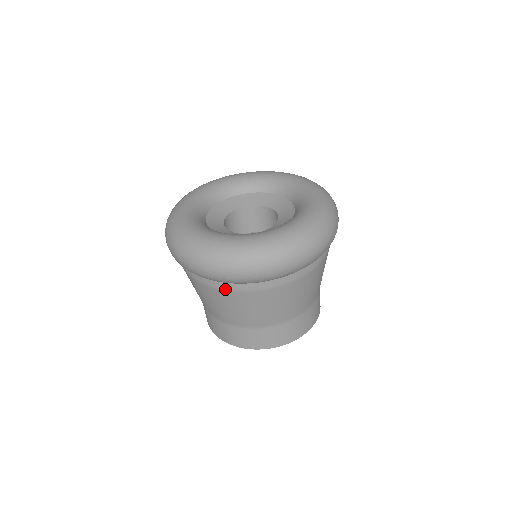
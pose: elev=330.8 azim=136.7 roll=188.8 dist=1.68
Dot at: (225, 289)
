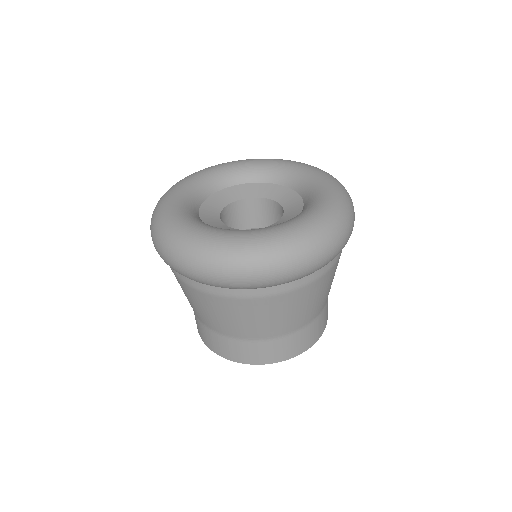
Dot at: (194, 287)
